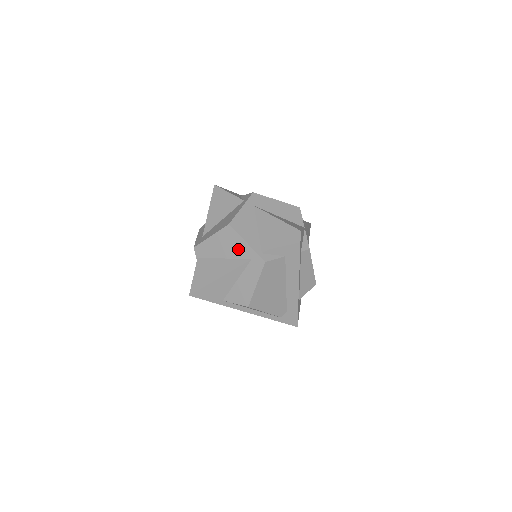
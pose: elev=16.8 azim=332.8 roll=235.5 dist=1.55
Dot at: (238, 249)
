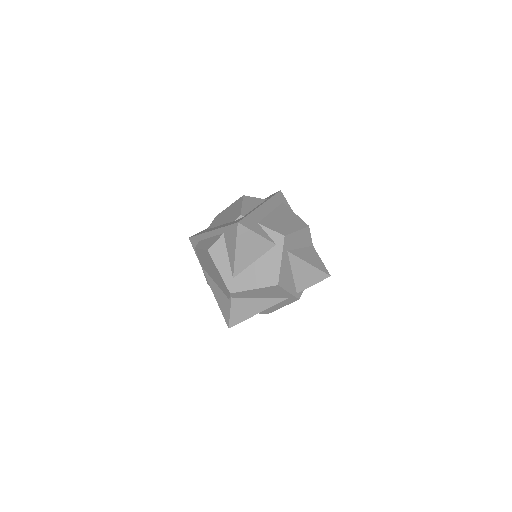
Dot at: (278, 295)
